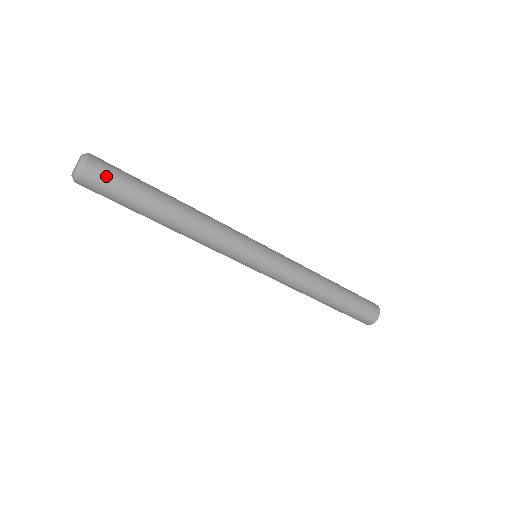
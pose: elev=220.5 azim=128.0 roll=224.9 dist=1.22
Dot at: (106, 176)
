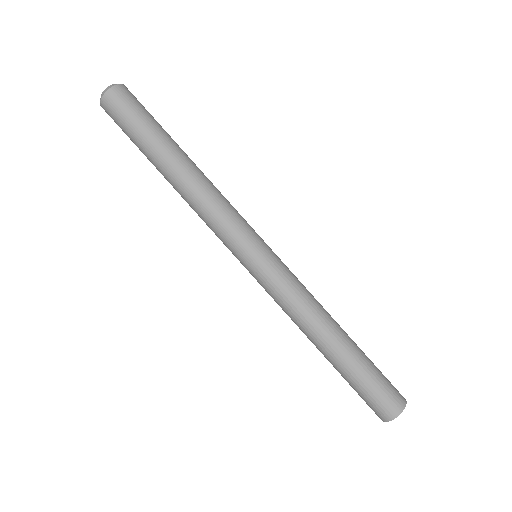
Dot at: occluded
